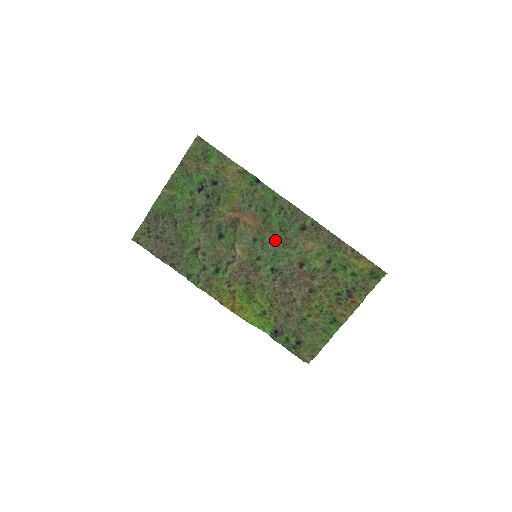
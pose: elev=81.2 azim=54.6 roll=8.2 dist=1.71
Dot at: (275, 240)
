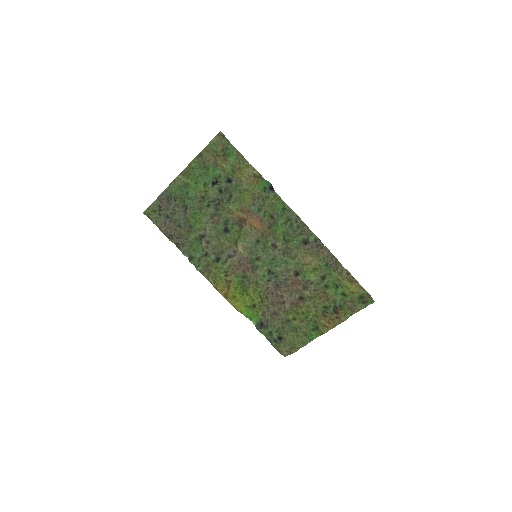
Dot at: (276, 247)
